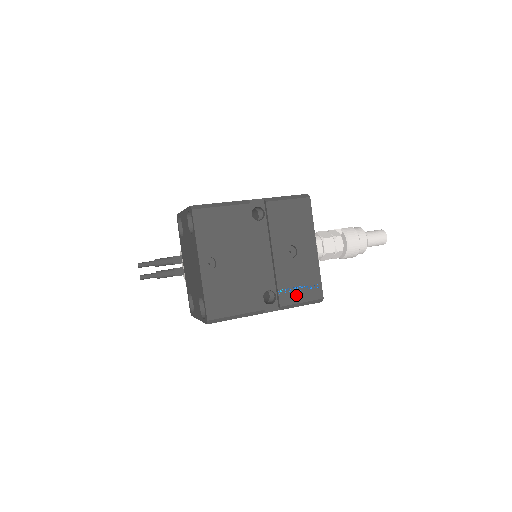
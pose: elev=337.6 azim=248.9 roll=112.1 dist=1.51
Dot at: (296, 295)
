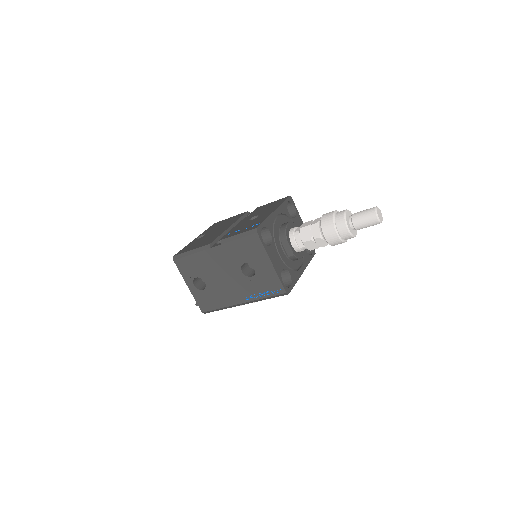
Dot at: (238, 232)
